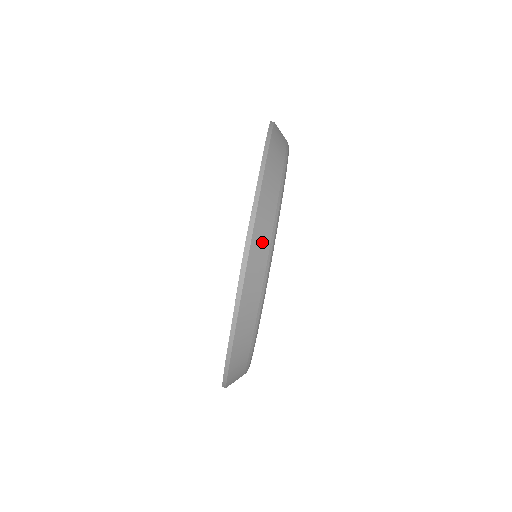
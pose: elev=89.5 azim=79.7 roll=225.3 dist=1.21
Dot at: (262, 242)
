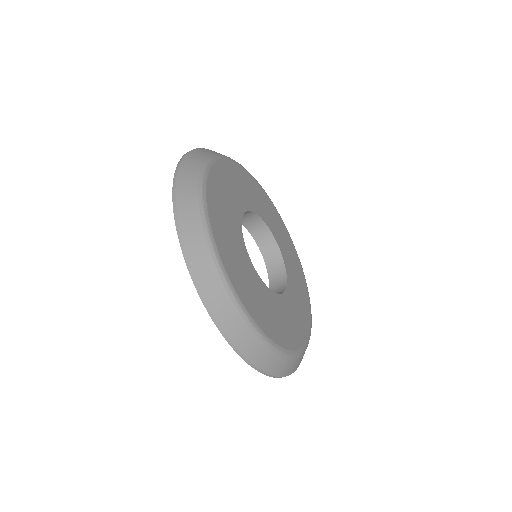
Dot at: (230, 316)
